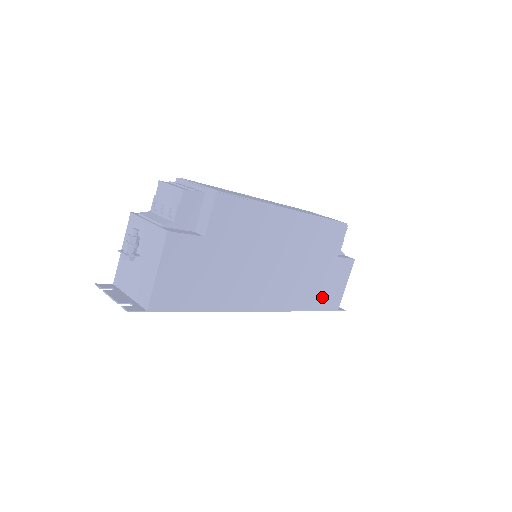
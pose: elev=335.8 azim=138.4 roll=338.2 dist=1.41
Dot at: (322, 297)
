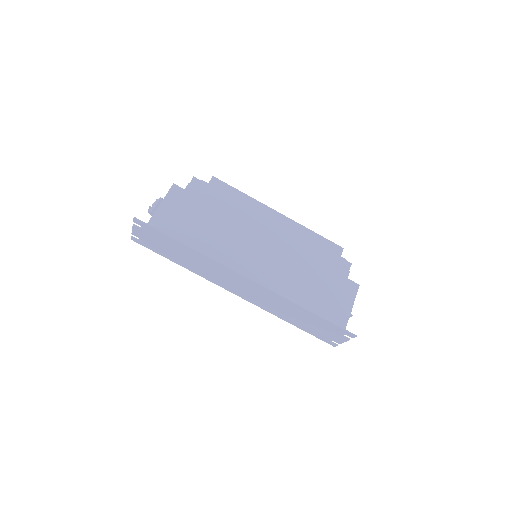
Dot at: (320, 303)
